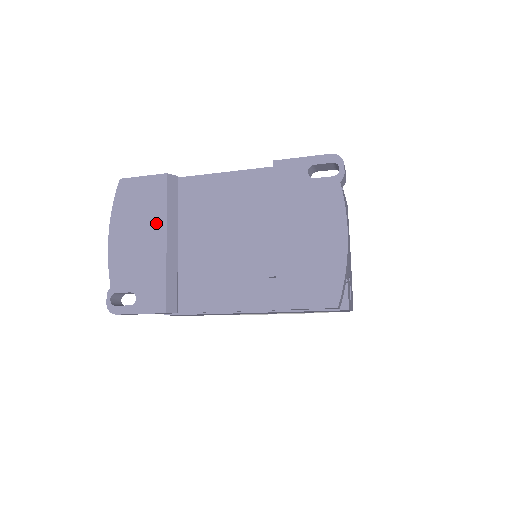
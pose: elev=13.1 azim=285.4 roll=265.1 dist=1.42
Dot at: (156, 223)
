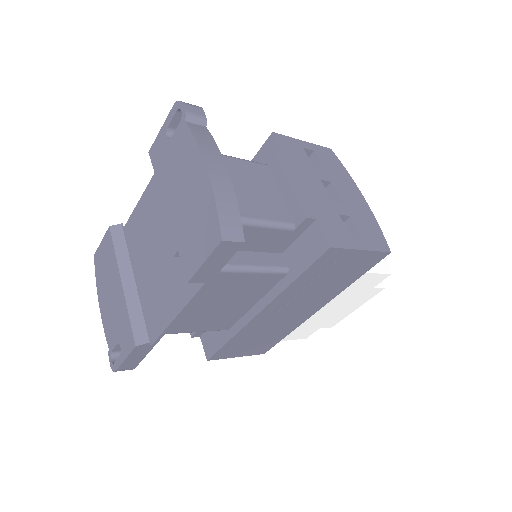
Dot at: (114, 272)
